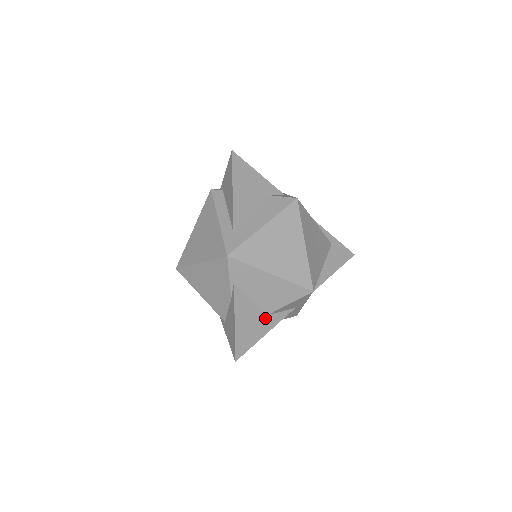
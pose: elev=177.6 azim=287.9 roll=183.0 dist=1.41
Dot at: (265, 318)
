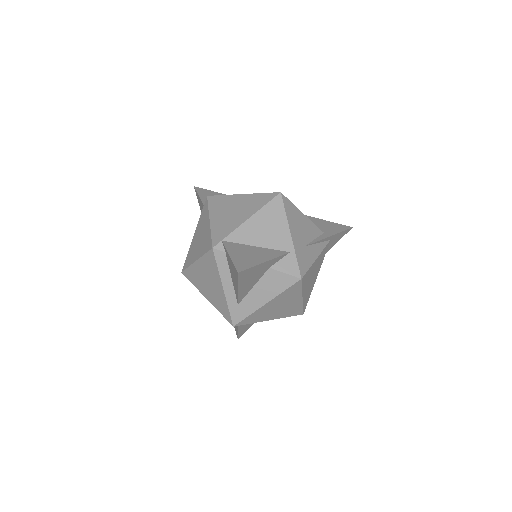
Dot at: occluded
